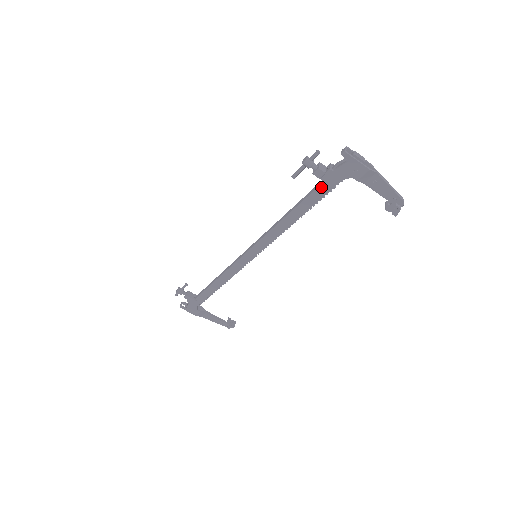
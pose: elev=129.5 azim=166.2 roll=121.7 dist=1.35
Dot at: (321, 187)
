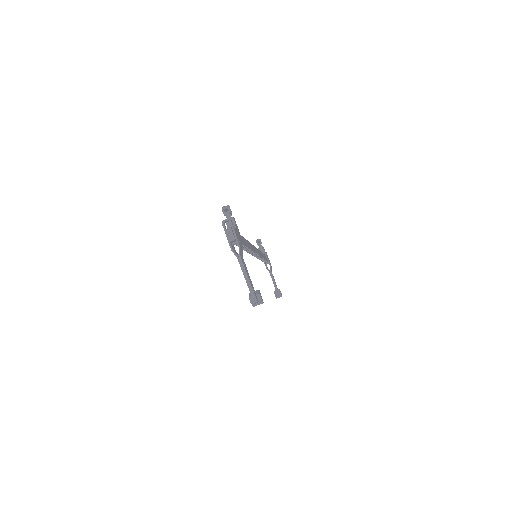
Dot at: occluded
